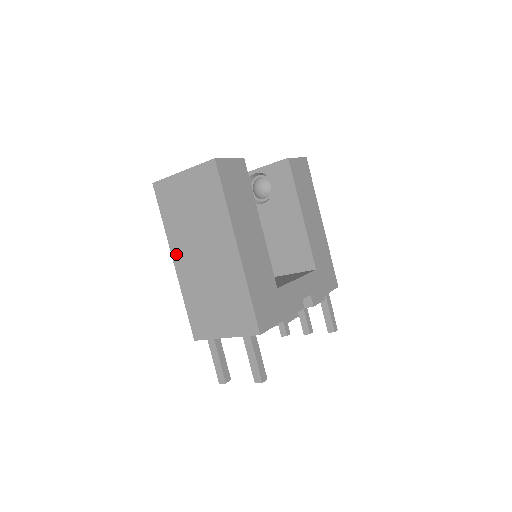
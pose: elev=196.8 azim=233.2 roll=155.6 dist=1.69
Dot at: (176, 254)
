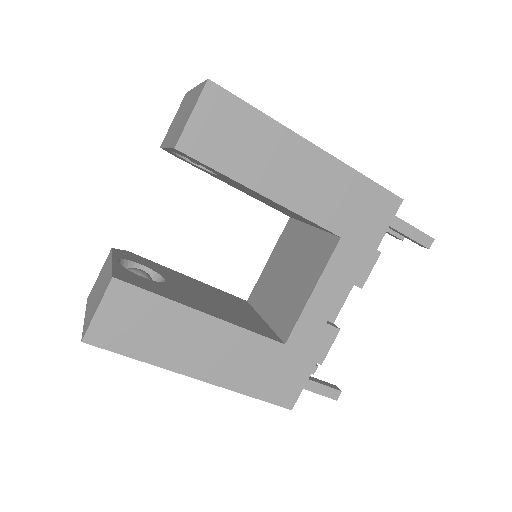
Dot at: occluded
